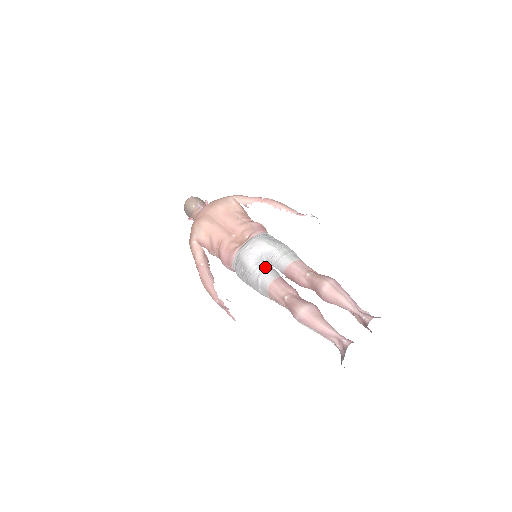
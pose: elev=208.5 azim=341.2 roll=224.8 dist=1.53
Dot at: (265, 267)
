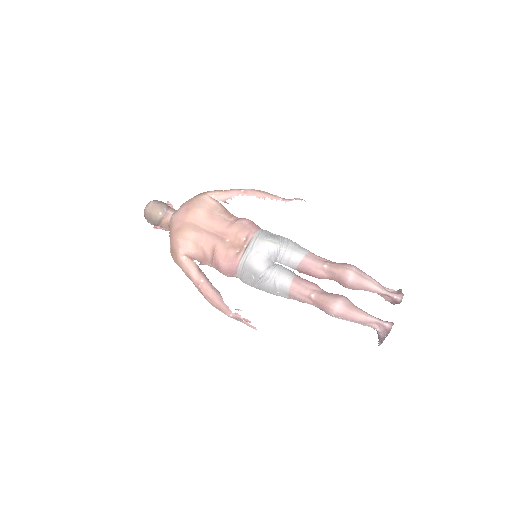
Dot at: (277, 268)
